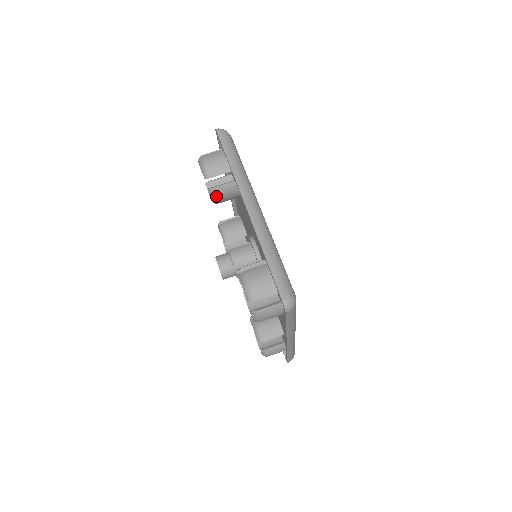
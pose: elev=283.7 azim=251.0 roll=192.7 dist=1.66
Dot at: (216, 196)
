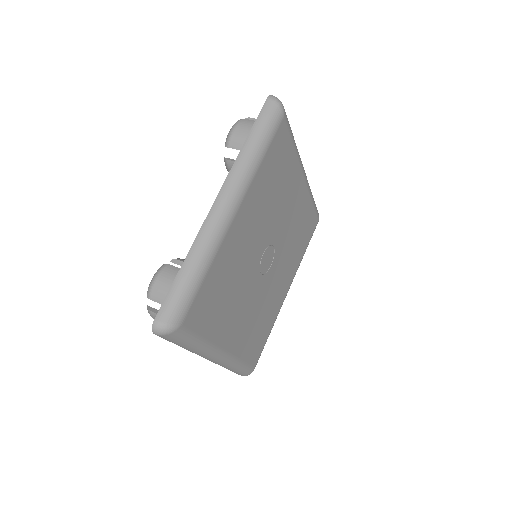
Dot at: occluded
